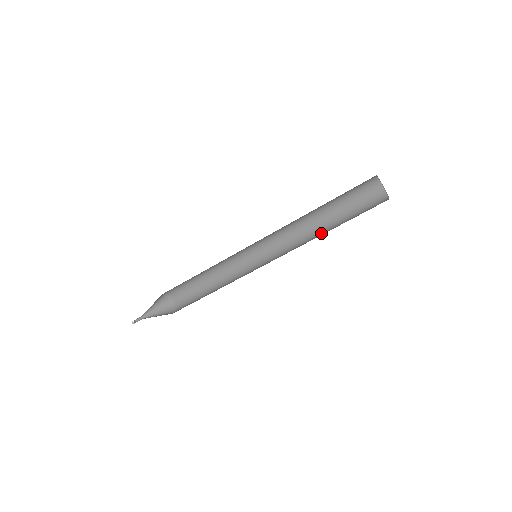
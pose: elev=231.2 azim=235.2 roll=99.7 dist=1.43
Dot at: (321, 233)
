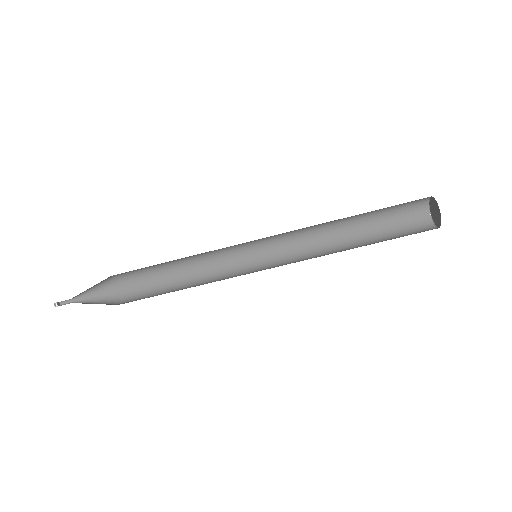
Dot at: occluded
